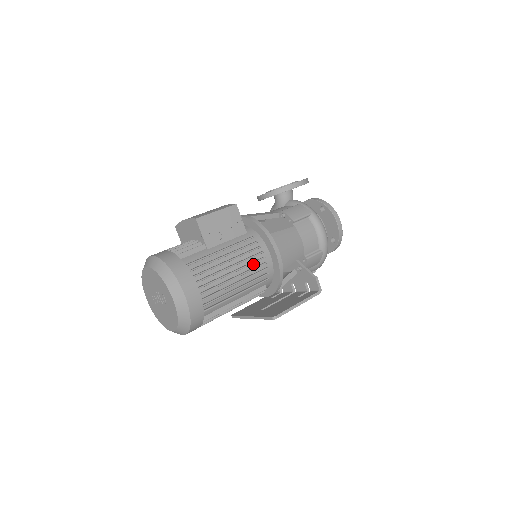
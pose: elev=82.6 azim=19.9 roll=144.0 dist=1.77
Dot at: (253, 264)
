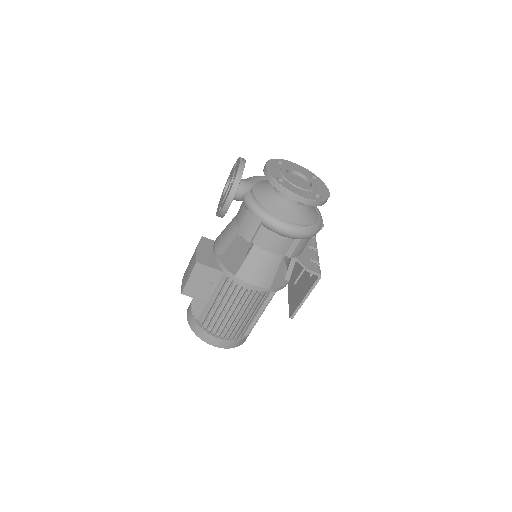
Dot at: (243, 298)
